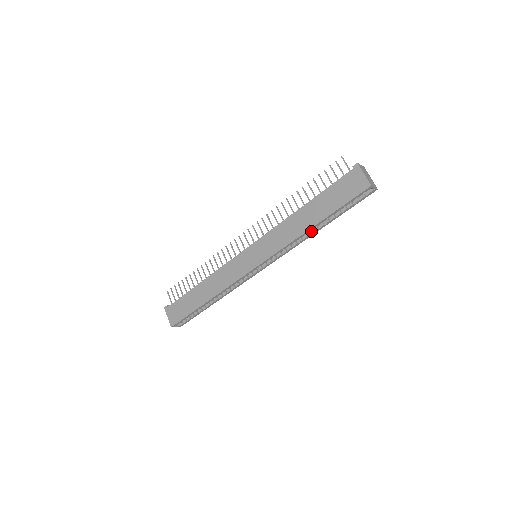
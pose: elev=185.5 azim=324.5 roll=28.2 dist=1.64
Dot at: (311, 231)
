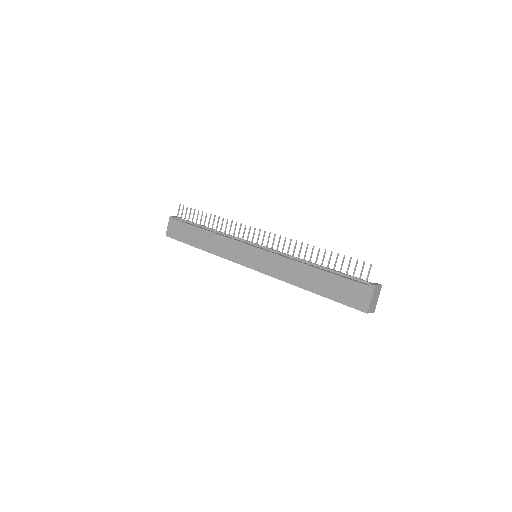
Dot at: occluded
